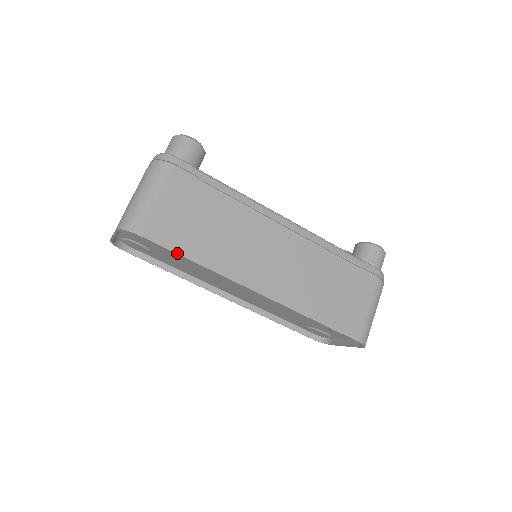
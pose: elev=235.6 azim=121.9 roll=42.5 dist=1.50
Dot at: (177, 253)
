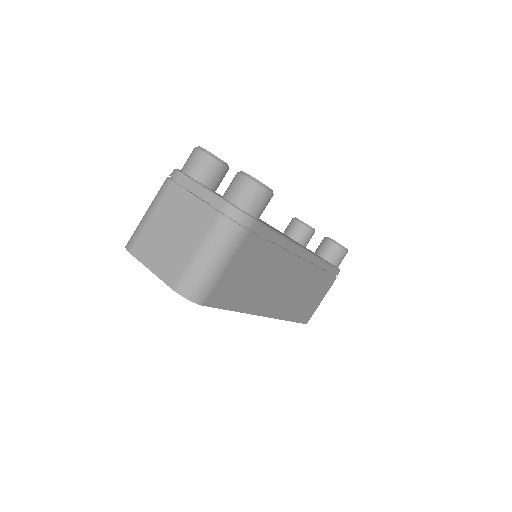
Dot at: (225, 309)
